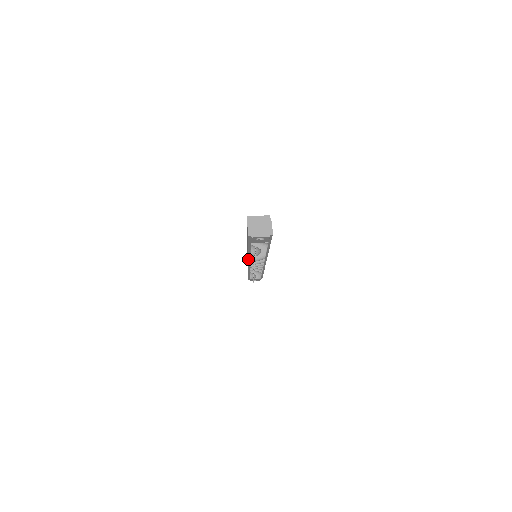
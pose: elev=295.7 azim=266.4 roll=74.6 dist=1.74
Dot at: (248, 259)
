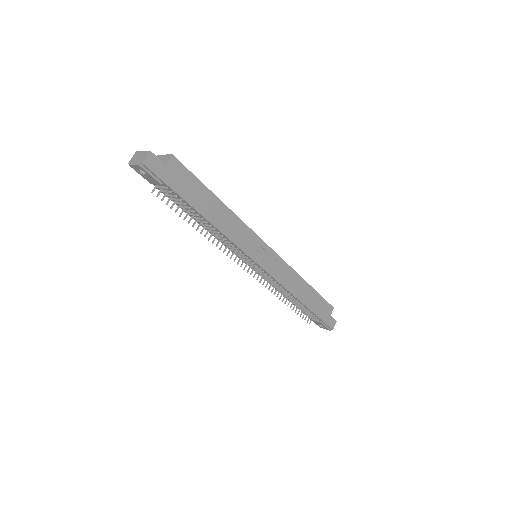
Dot at: occluded
